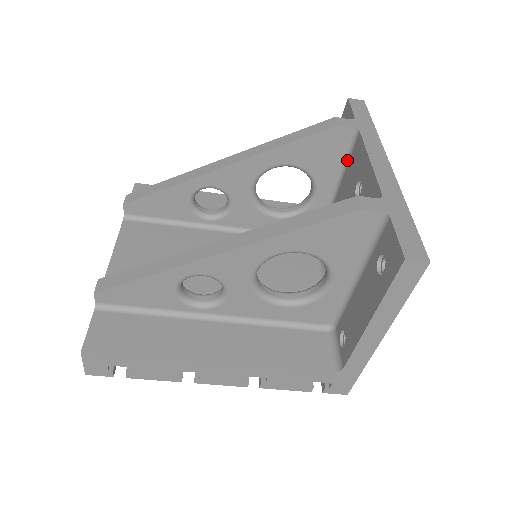
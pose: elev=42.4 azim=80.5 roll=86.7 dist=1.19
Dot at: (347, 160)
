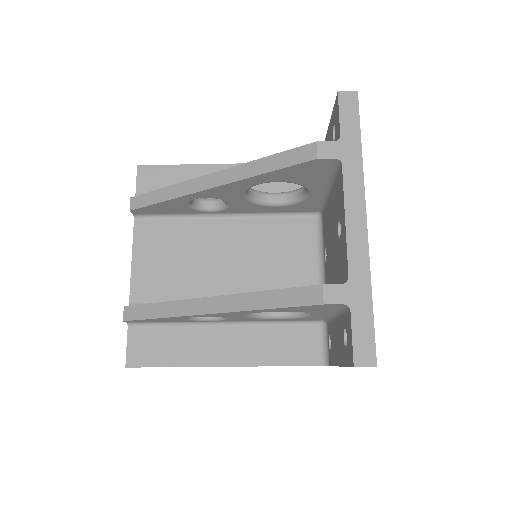
Dot at: (334, 177)
